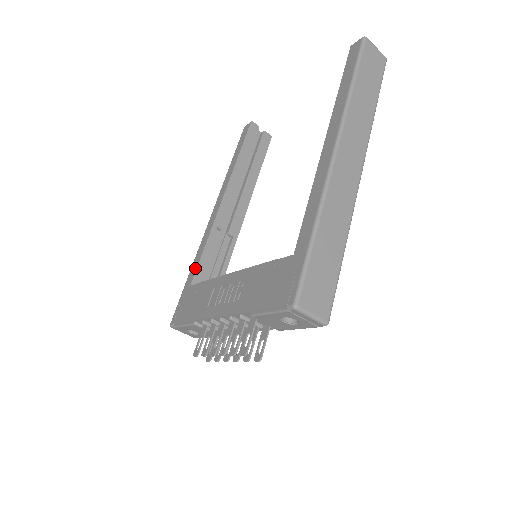
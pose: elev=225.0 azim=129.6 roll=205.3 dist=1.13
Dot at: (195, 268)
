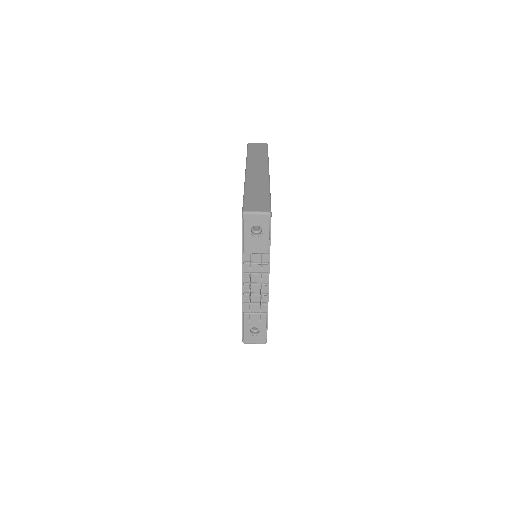
Dot at: occluded
